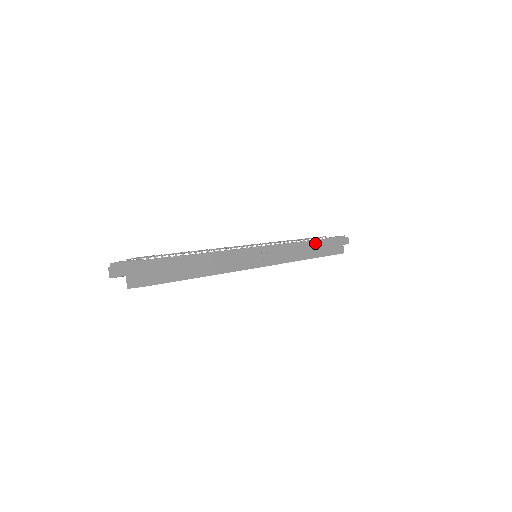
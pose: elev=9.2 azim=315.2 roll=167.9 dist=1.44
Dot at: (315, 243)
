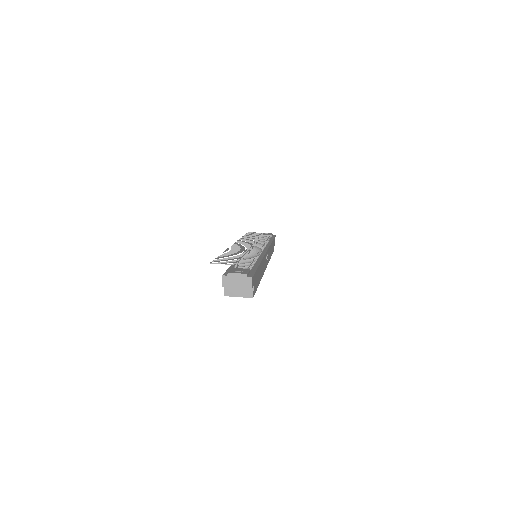
Dot at: (272, 243)
